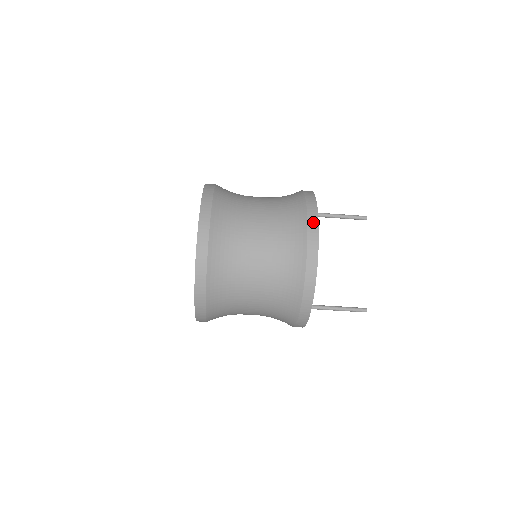
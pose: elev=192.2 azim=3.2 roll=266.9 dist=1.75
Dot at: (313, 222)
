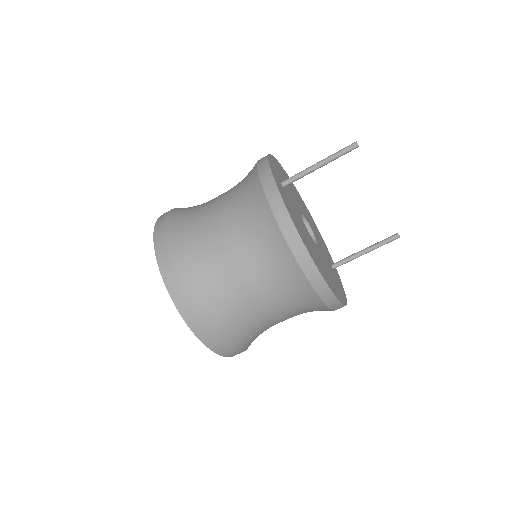
Dot at: (308, 267)
